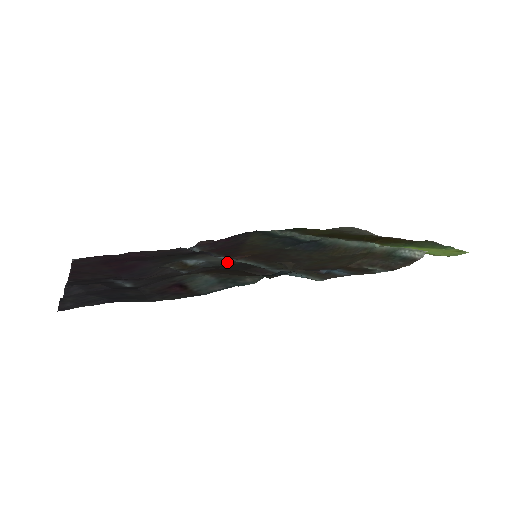
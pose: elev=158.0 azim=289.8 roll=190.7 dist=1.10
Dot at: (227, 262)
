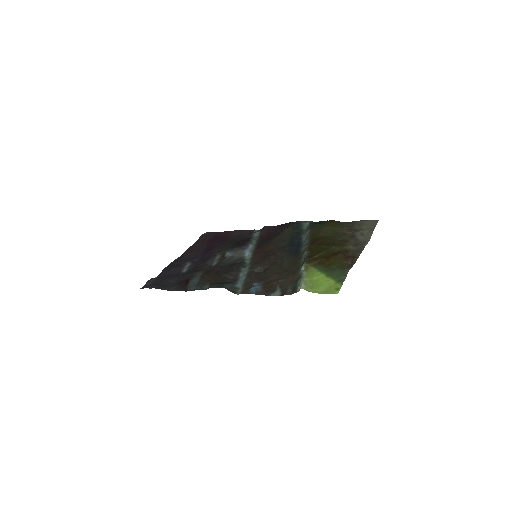
Dot at: (238, 259)
